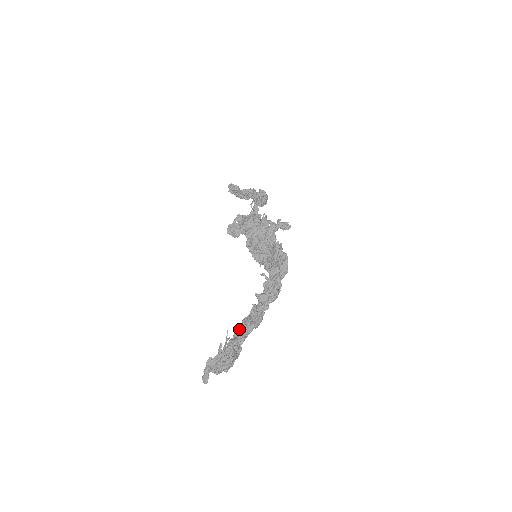
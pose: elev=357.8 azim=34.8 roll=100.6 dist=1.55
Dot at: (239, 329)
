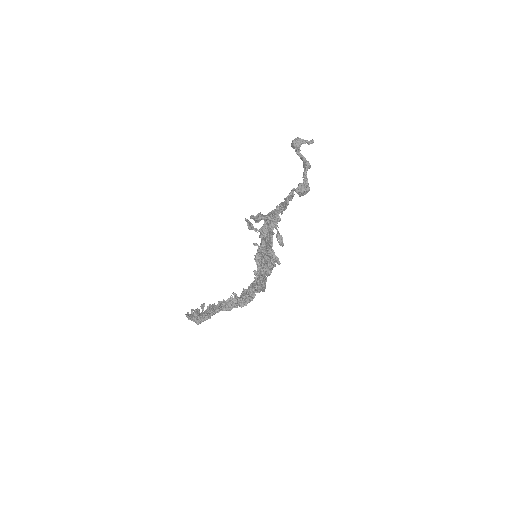
Dot at: (213, 307)
